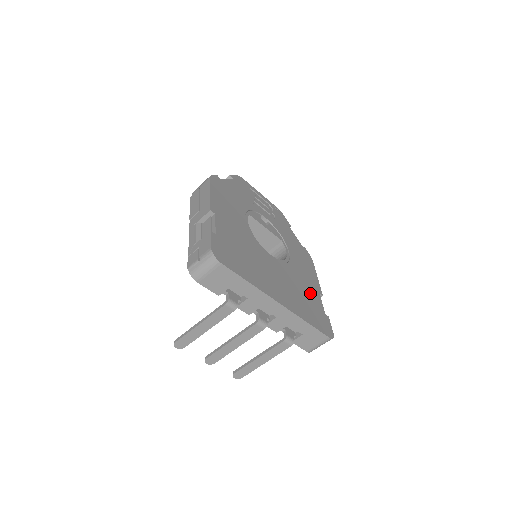
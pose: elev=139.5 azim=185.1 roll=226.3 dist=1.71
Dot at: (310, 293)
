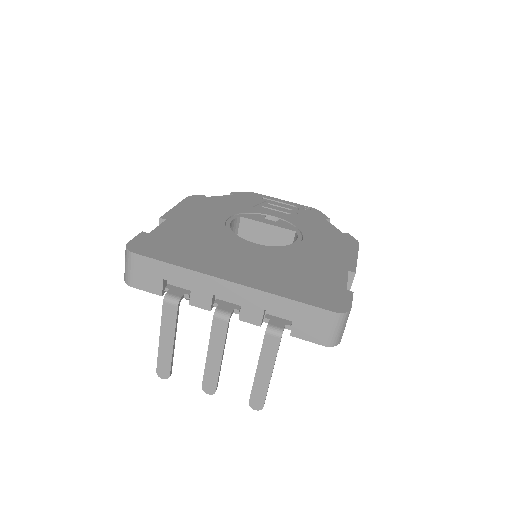
Dot at: (321, 271)
